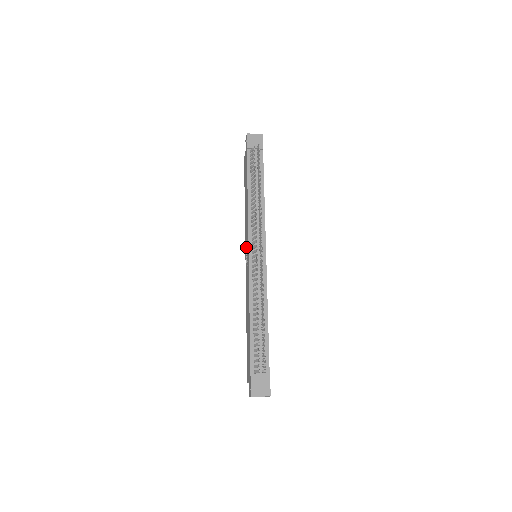
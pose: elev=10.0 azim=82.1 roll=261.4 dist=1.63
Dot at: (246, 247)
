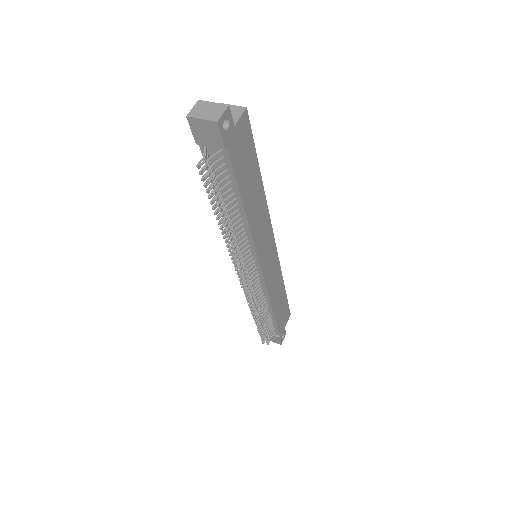
Dot at: occluded
